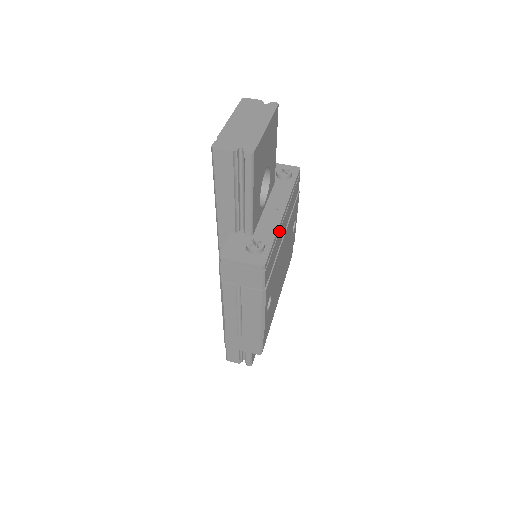
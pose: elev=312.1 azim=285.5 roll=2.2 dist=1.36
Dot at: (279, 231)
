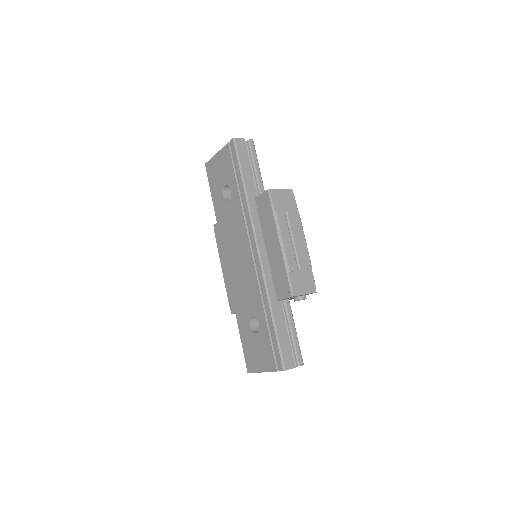
Dot at: occluded
